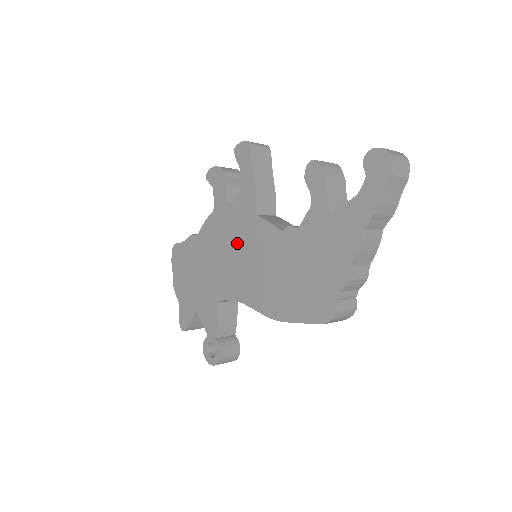
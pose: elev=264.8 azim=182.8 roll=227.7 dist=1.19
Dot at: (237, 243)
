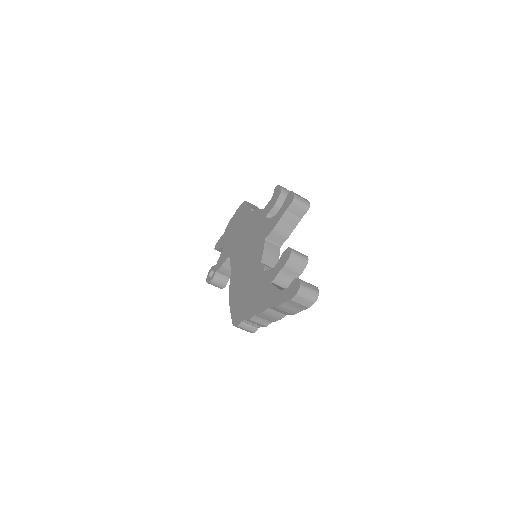
Dot at: (252, 241)
